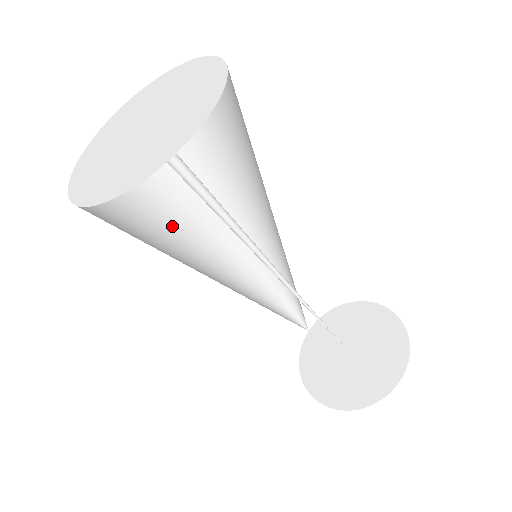
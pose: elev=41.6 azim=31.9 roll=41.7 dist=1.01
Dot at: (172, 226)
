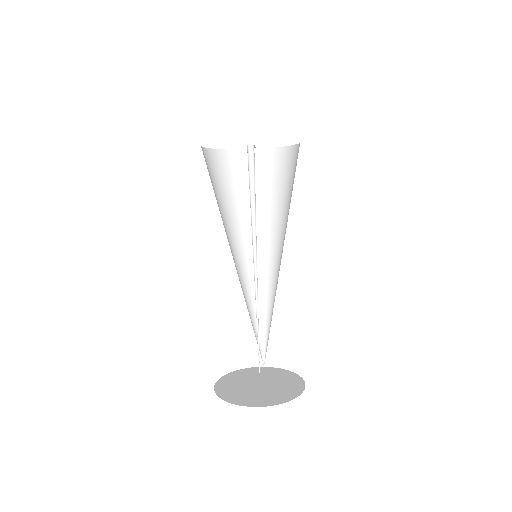
Dot at: (244, 214)
